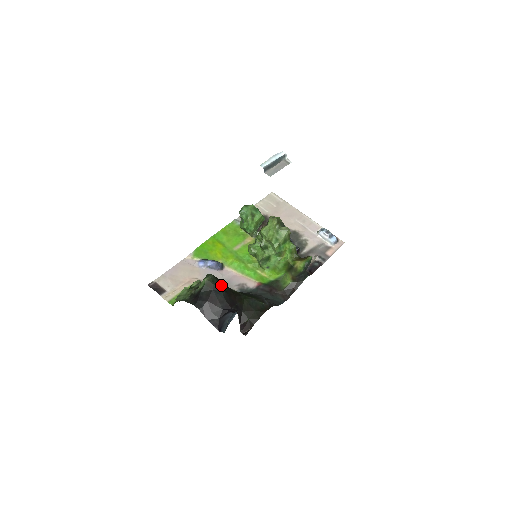
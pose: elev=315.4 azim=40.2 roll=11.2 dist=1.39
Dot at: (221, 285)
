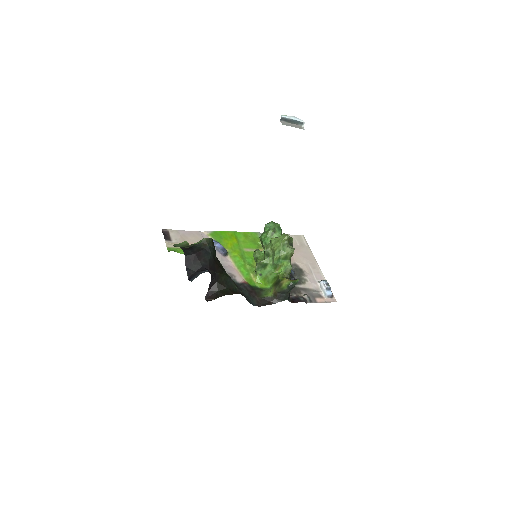
Dot at: (214, 251)
